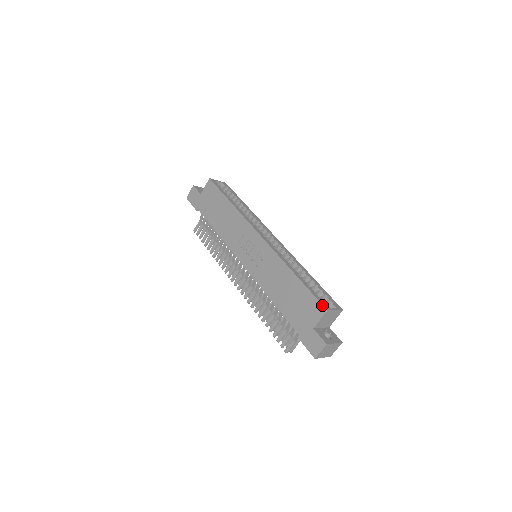
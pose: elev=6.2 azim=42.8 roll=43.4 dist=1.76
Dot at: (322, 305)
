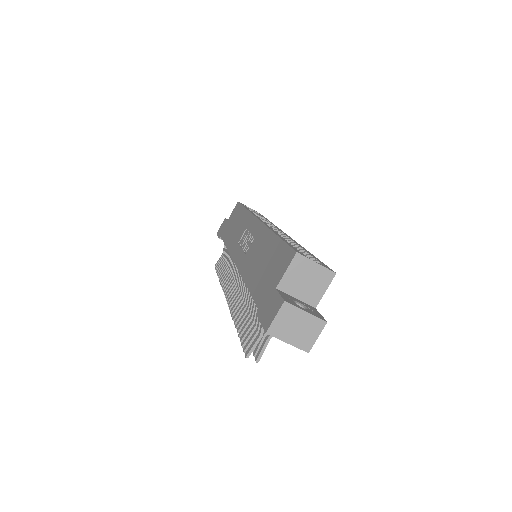
Dot at: (292, 249)
